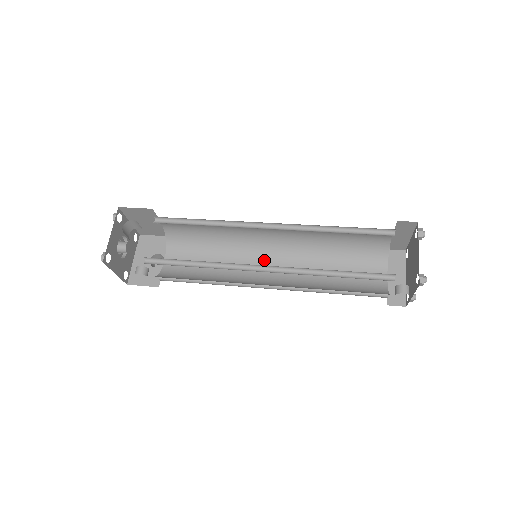
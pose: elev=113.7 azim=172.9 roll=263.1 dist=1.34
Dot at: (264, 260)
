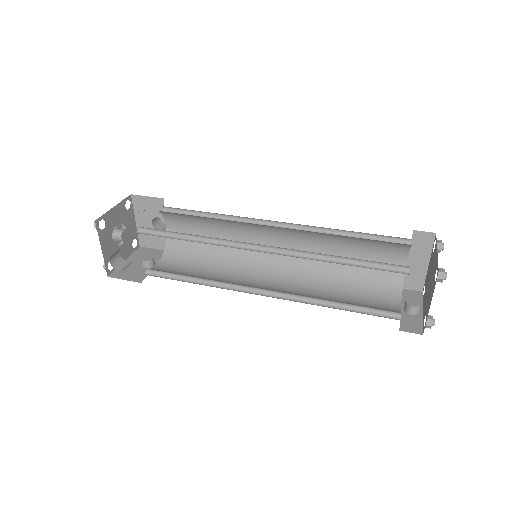
Dot at: (269, 235)
